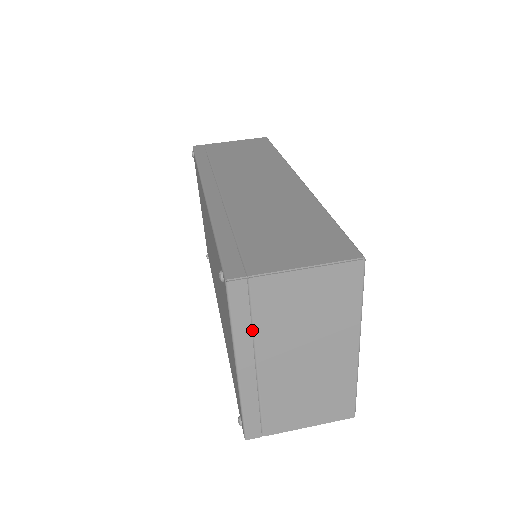
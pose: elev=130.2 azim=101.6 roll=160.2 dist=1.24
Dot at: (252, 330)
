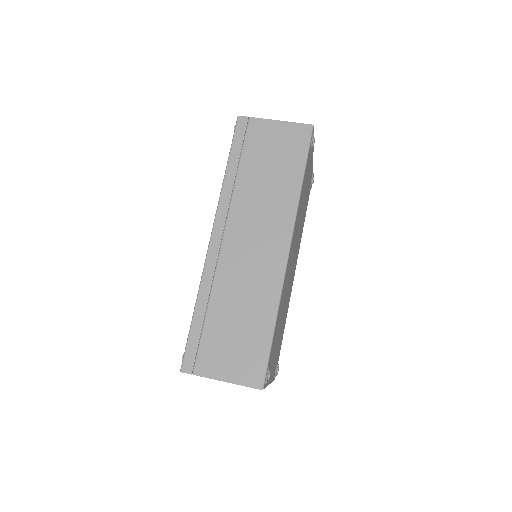
Dot at: occluded
